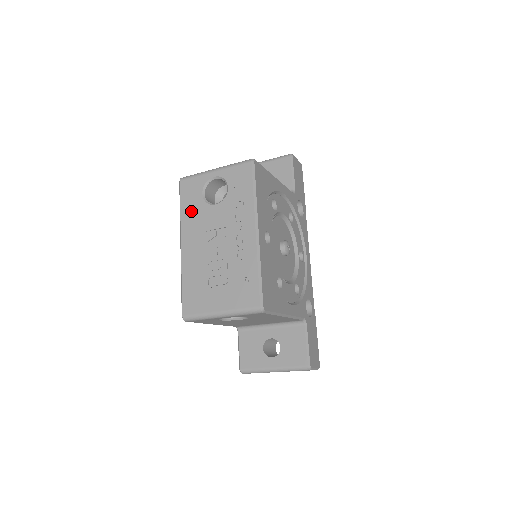
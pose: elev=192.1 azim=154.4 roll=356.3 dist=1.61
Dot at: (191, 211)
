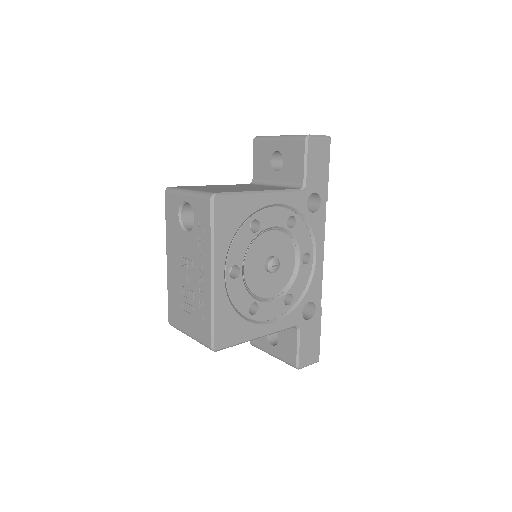
Dot at: (172, 229)
